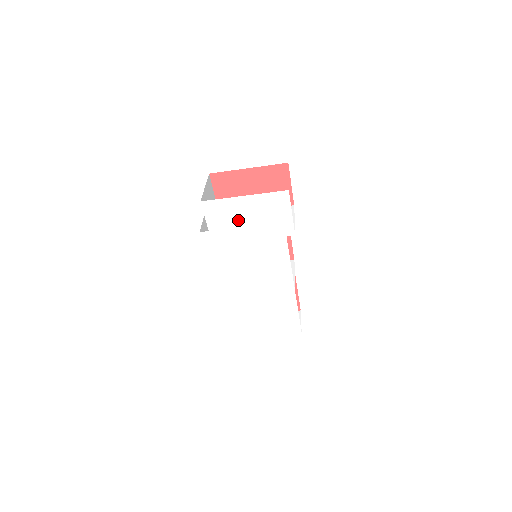
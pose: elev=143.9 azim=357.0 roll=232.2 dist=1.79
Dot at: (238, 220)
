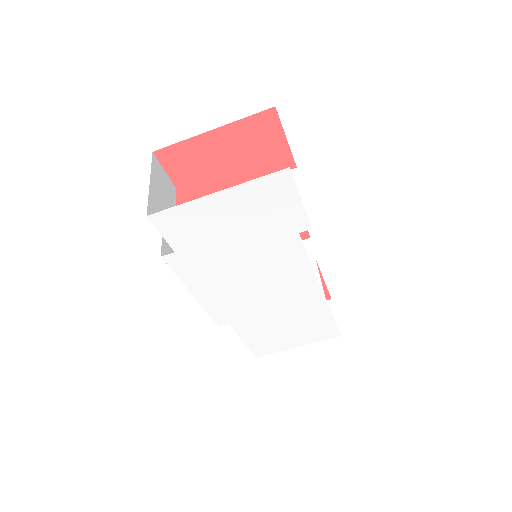
Dot at: (216, 228)
